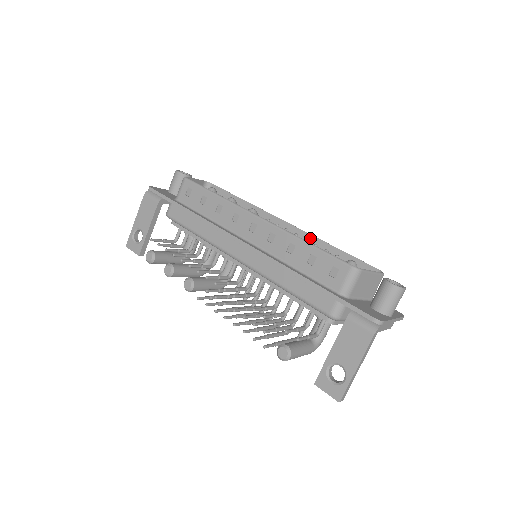
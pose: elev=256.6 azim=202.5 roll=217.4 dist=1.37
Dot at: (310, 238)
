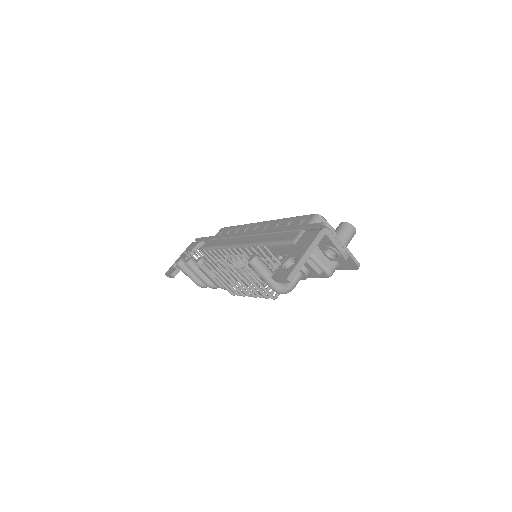
Dot at: occluded
